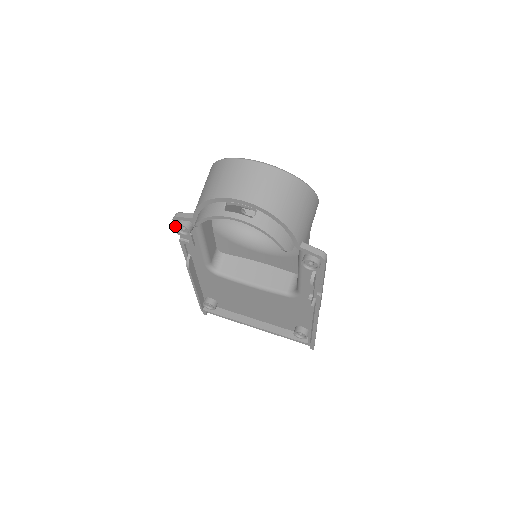
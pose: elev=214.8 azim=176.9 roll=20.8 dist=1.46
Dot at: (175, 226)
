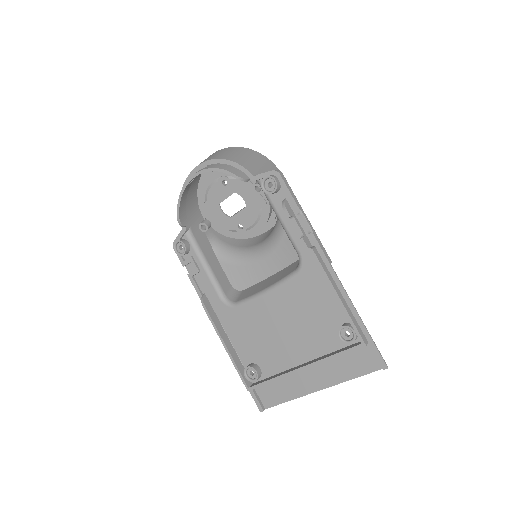
Dot at: (174, 248)
